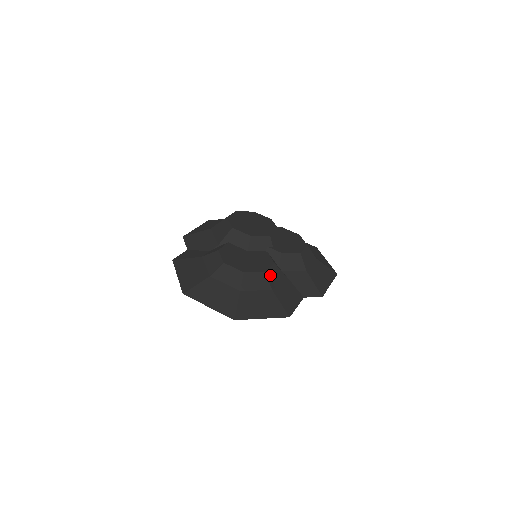
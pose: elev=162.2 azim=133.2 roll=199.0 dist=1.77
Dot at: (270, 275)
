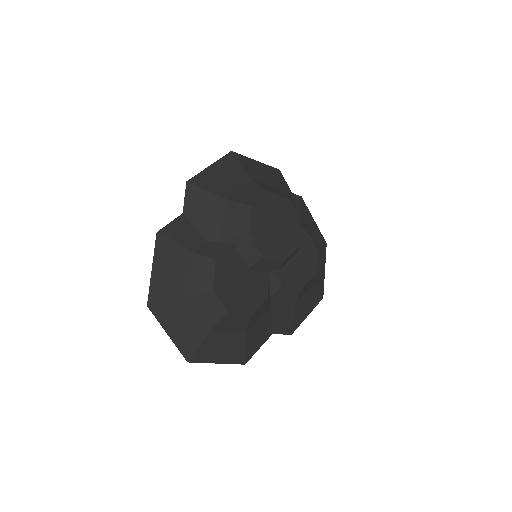
Dot at: (254, 316)
